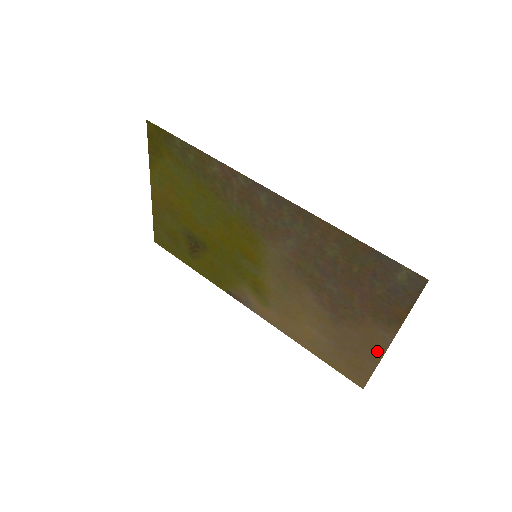
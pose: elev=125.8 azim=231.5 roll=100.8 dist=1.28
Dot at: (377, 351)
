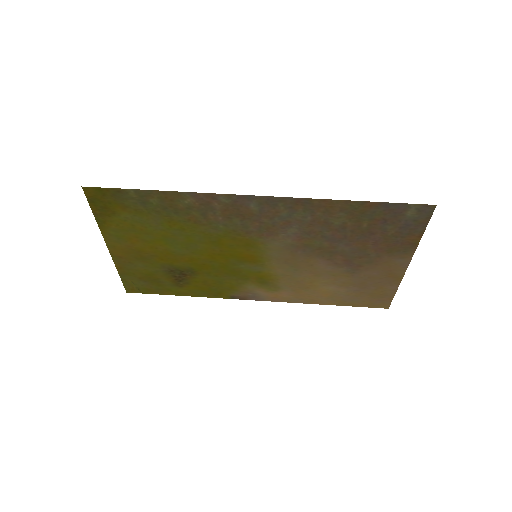
Dot at: (397, 276)
